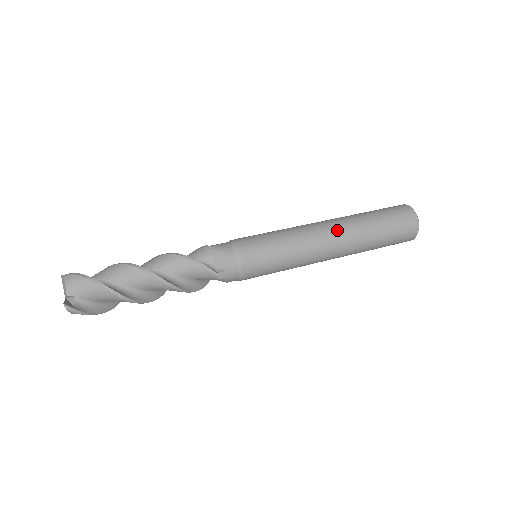
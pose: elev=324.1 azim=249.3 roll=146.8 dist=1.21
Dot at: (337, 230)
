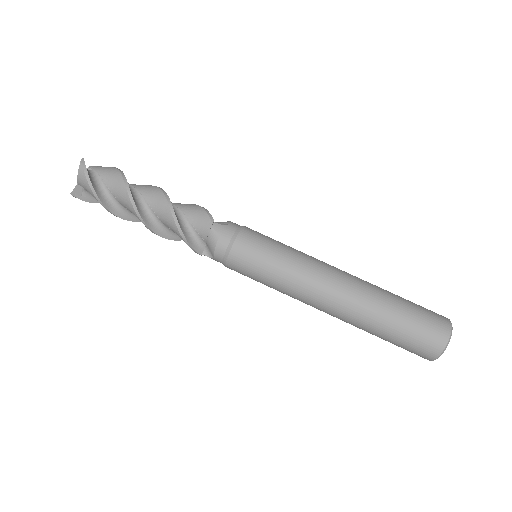
Dot at: (337, 308)
